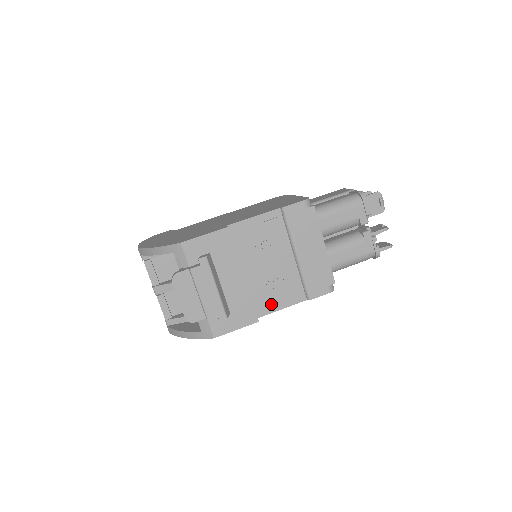
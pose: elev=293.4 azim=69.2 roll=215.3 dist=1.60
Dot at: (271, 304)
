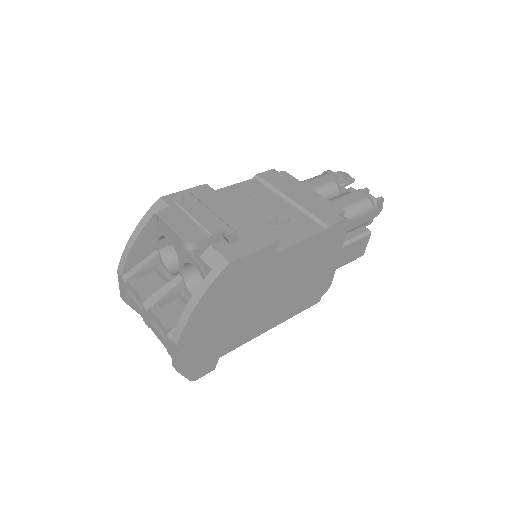
Dot at: (286, 238)
